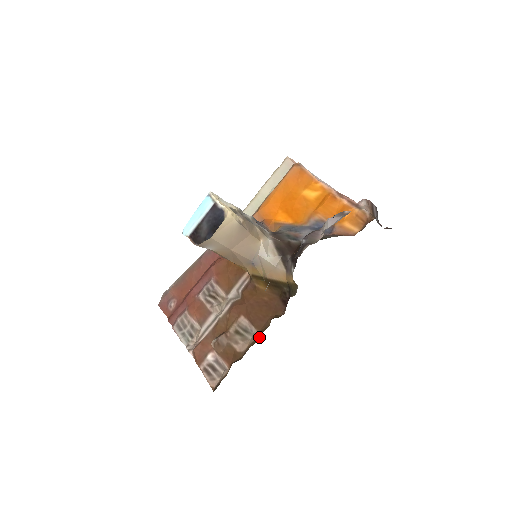
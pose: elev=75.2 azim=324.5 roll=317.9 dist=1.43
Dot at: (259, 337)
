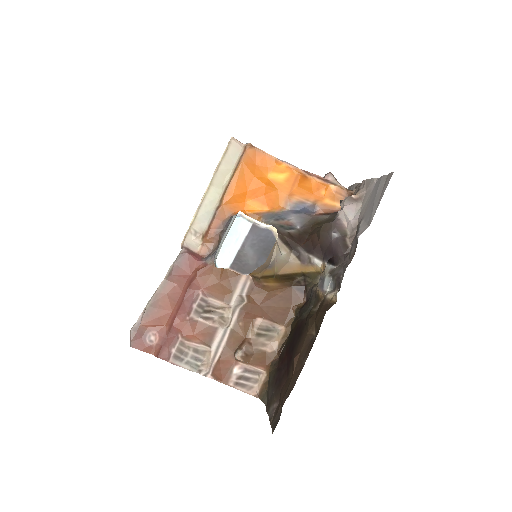
Dot at: (288, 330)
